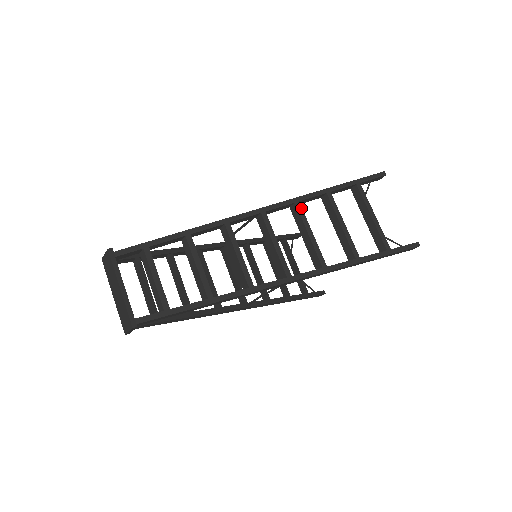
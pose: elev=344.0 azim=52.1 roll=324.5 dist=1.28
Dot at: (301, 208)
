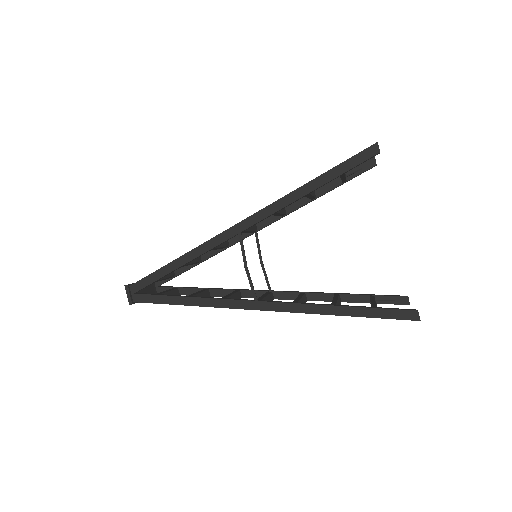
Dot at: occluded
